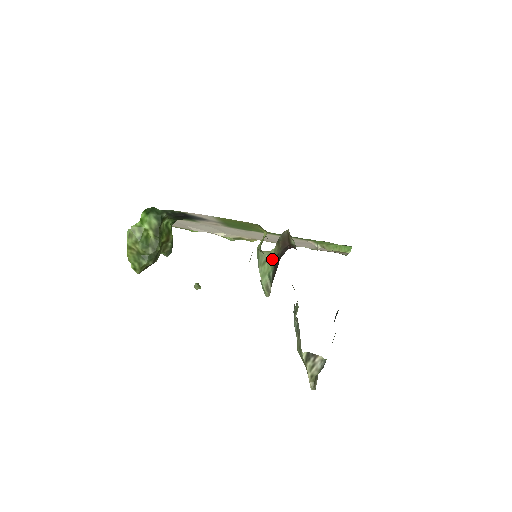
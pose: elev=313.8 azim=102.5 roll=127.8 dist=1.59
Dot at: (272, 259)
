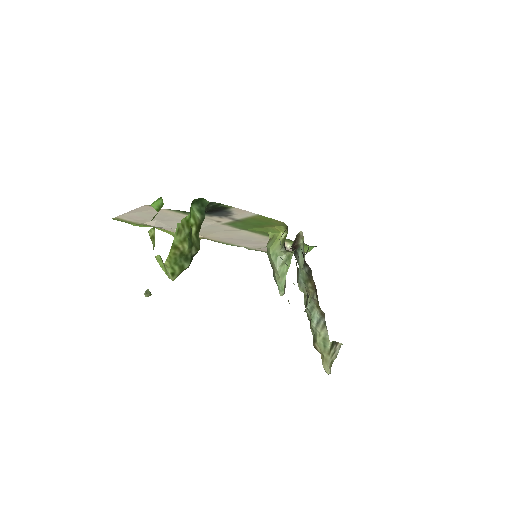
Dot at: occluded
